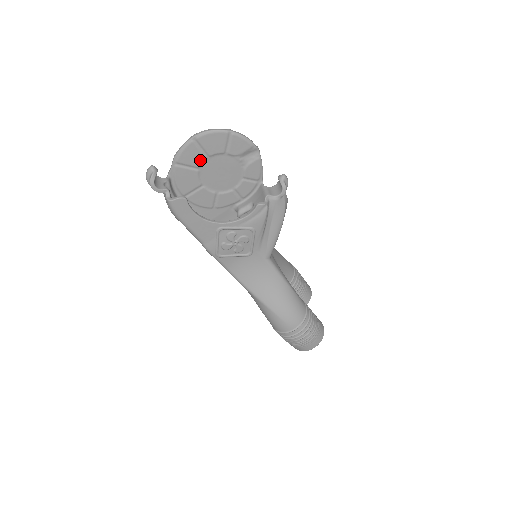
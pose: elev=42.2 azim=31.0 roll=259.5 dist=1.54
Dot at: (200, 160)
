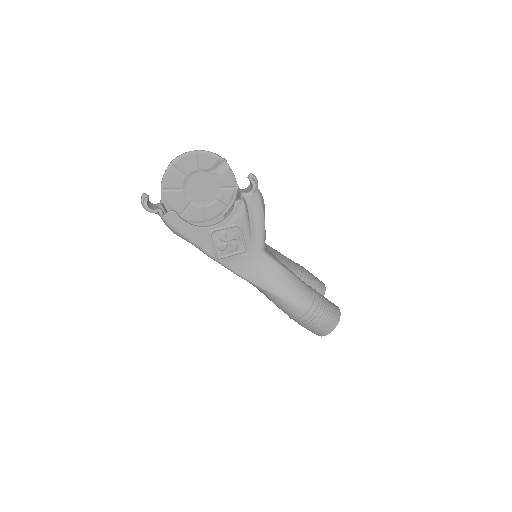
Dot at: (181, 181)
